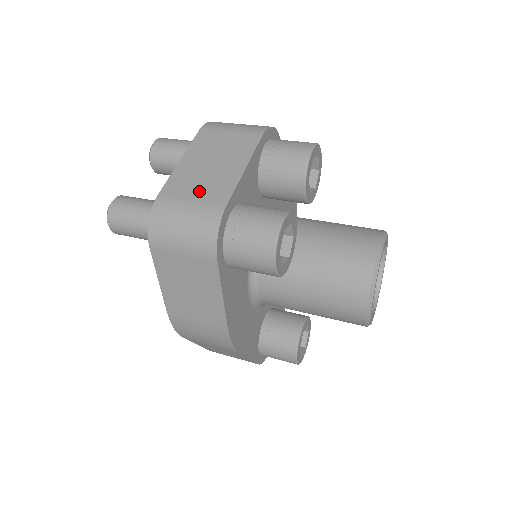
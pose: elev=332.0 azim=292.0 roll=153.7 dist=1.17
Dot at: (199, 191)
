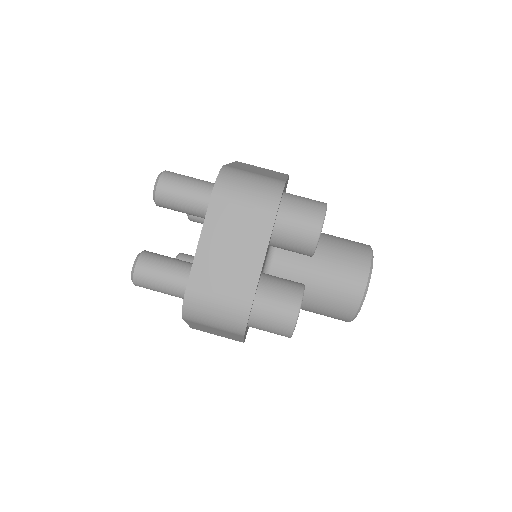
Dot at: (225, 285)
